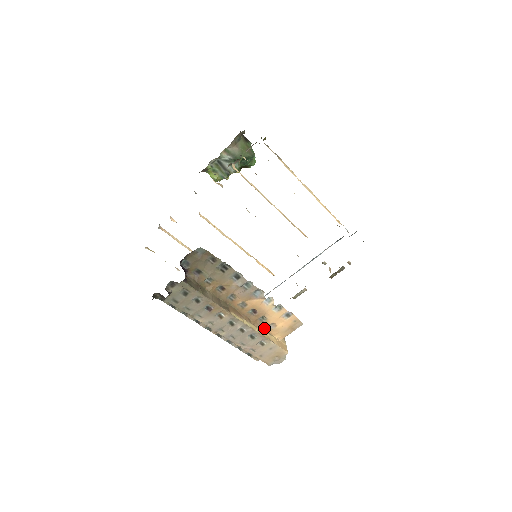
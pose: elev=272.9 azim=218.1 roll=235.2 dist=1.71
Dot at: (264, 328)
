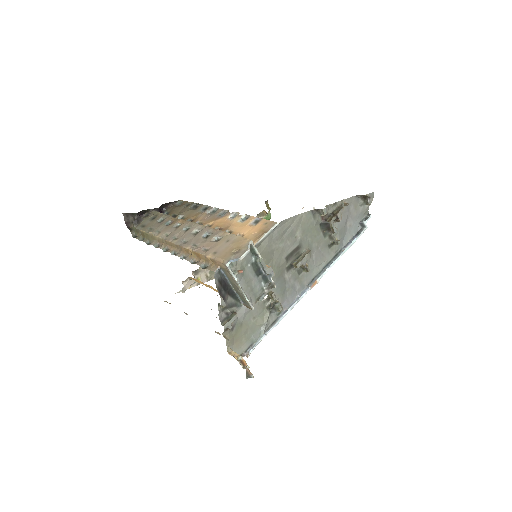
Dot at: occluded
